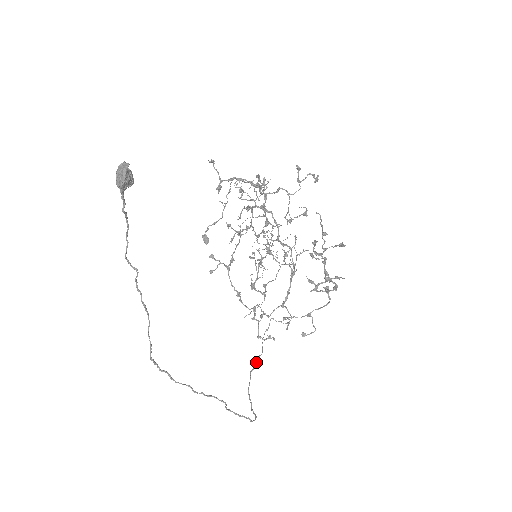
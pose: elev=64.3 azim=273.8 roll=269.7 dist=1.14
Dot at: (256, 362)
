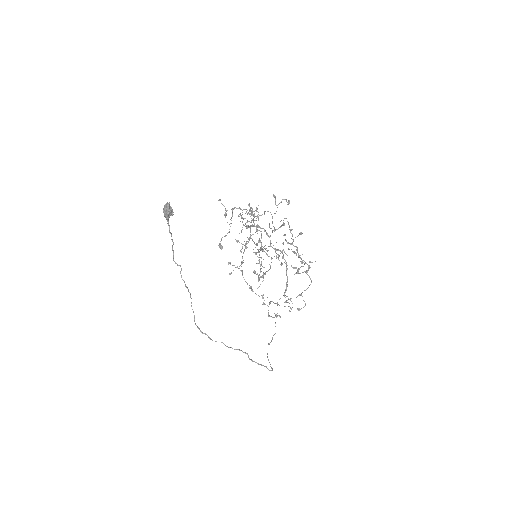
Dot at: (272, 339)
